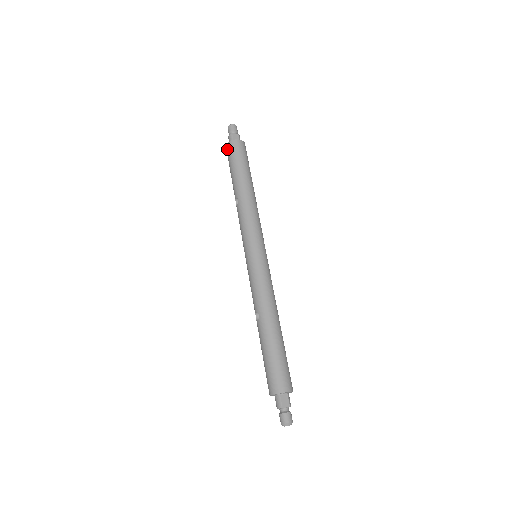
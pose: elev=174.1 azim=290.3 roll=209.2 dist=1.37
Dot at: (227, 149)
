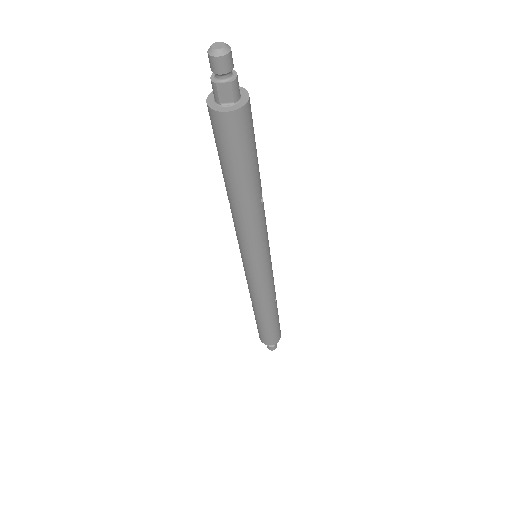
Dot at: occluded
